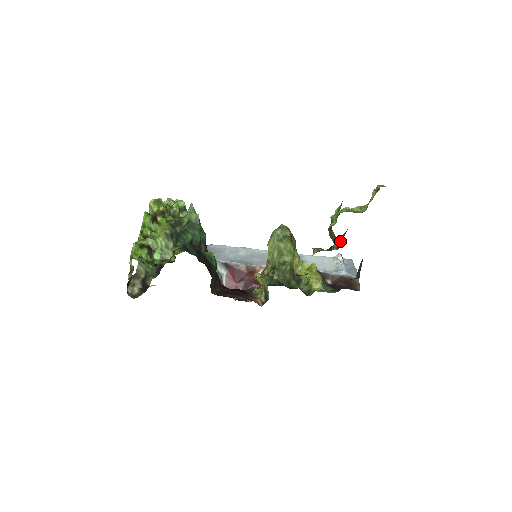
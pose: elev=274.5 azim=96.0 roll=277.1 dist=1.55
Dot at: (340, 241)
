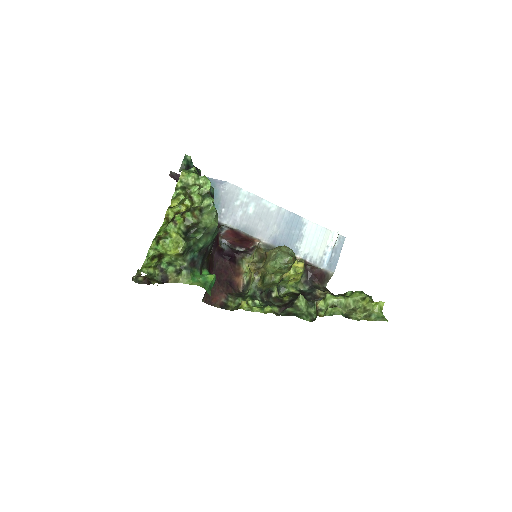
Dot at: occluded
